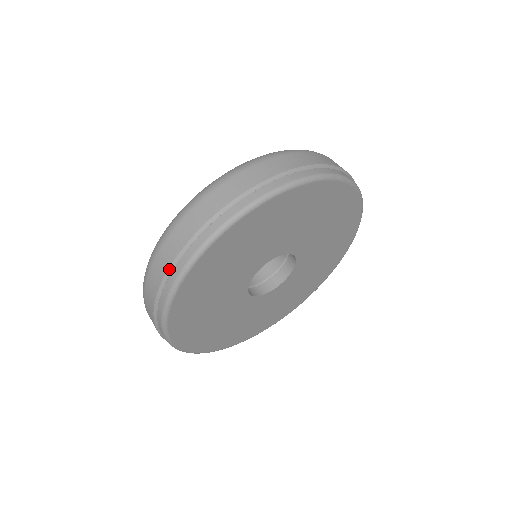
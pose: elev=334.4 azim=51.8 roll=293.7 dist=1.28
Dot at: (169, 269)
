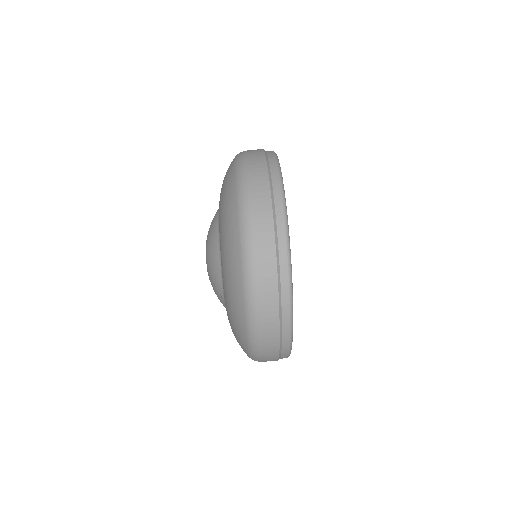
Dot at: (280, 313)
